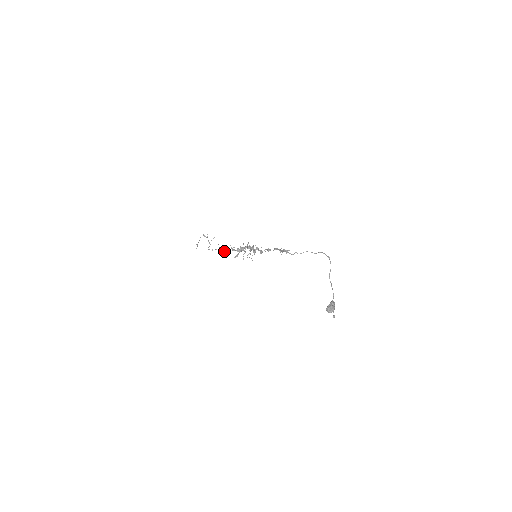
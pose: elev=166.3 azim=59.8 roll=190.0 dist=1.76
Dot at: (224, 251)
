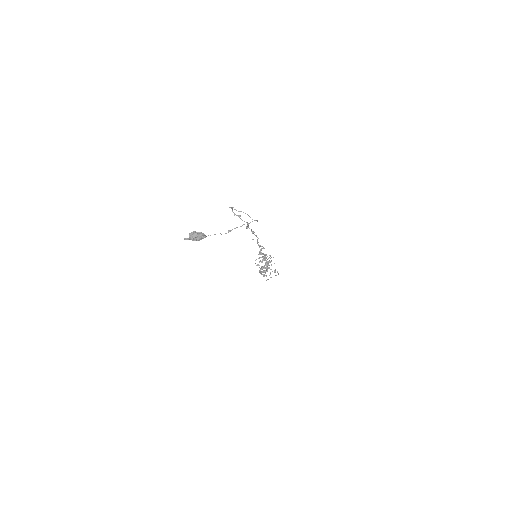
Dot at: (263, 270)
